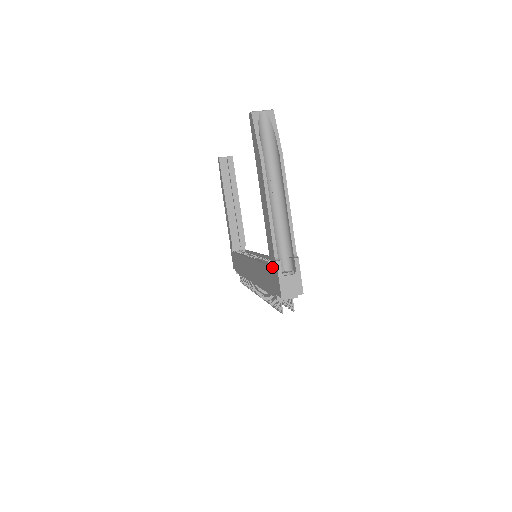
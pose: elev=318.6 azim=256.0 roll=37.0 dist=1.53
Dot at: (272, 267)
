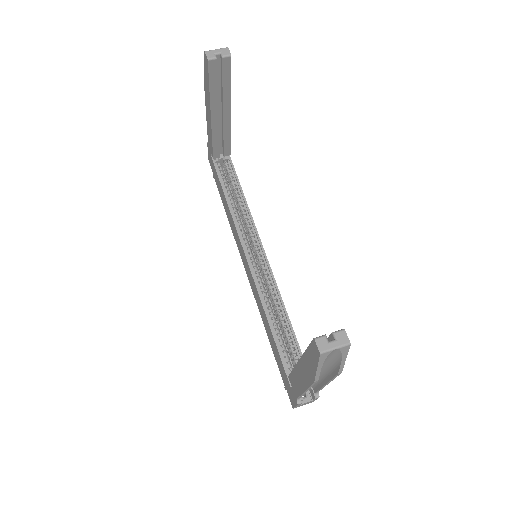
Dot at: (289, 385)
